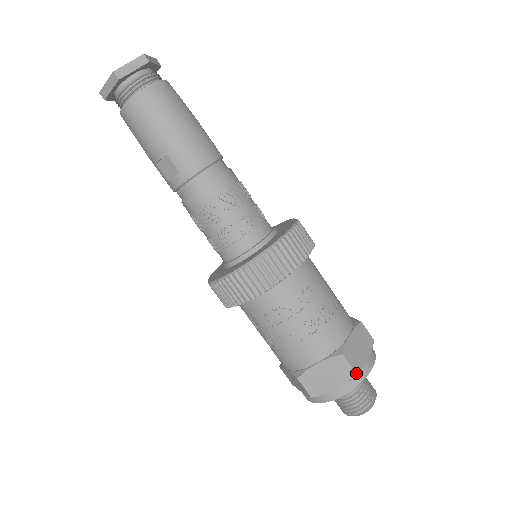
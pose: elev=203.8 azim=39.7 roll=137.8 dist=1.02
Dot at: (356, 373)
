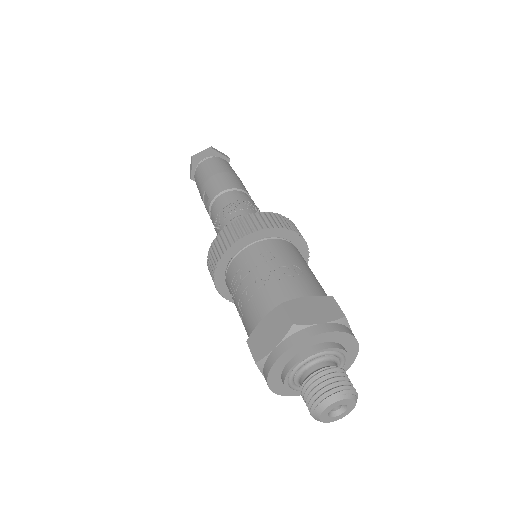
Dot at: (293, 323)
